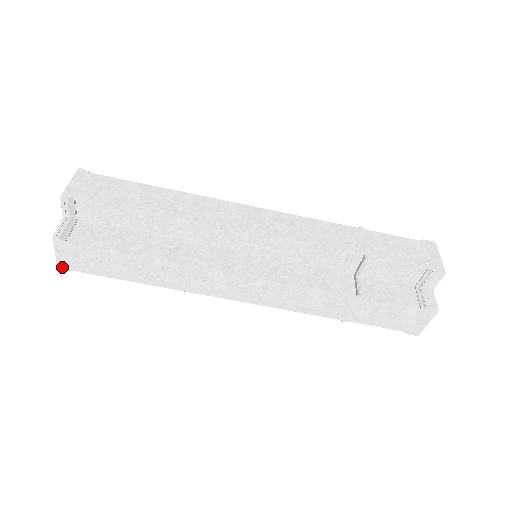
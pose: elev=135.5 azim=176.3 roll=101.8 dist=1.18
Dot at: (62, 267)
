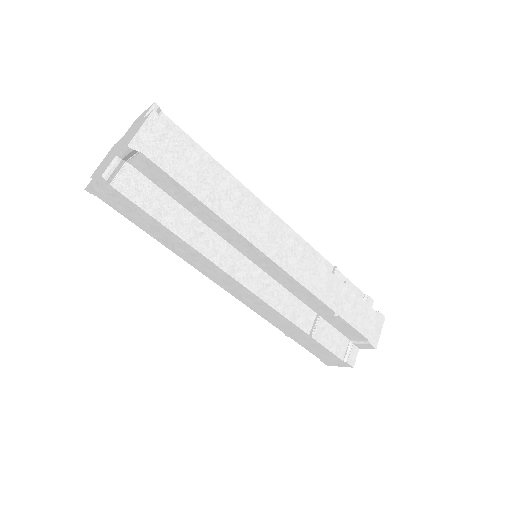
Dot at: (91, 191)
